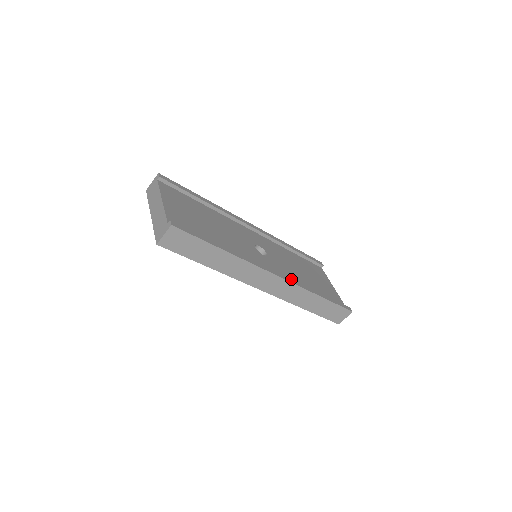
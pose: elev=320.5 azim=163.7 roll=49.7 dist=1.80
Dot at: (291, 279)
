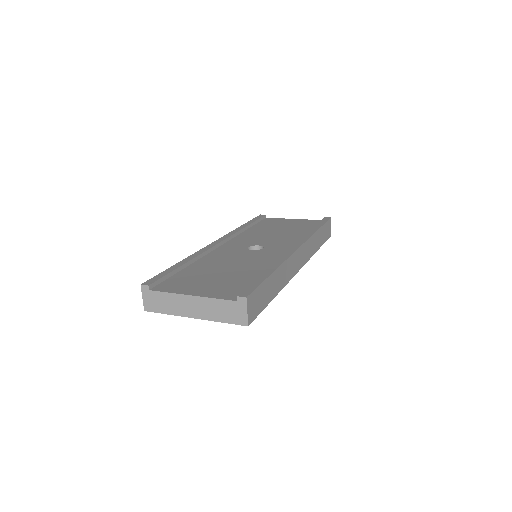
Dot at: (300, 240)
